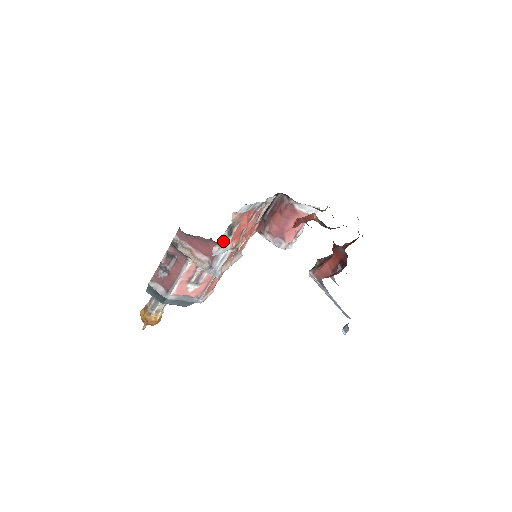
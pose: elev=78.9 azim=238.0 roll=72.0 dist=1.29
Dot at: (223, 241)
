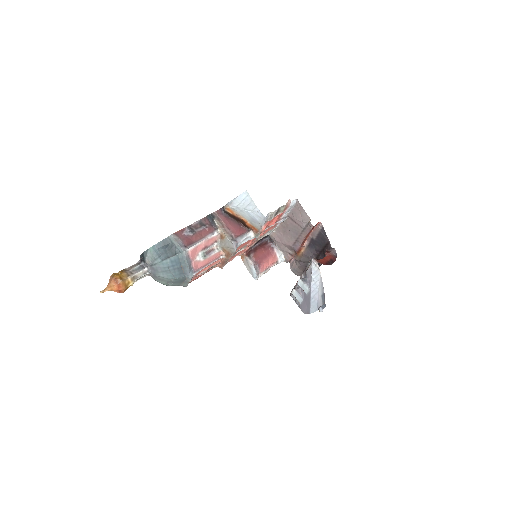
Dot at: (273, 214)
